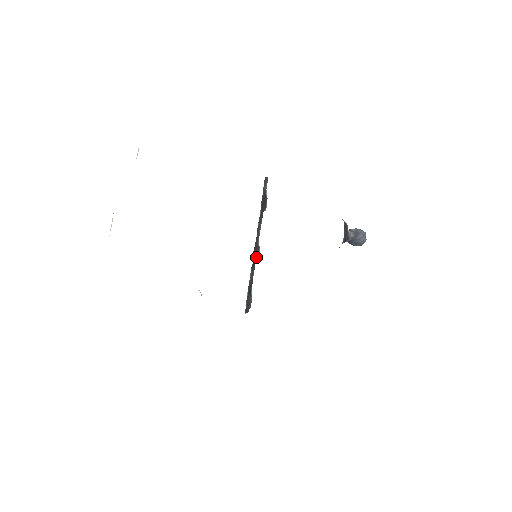
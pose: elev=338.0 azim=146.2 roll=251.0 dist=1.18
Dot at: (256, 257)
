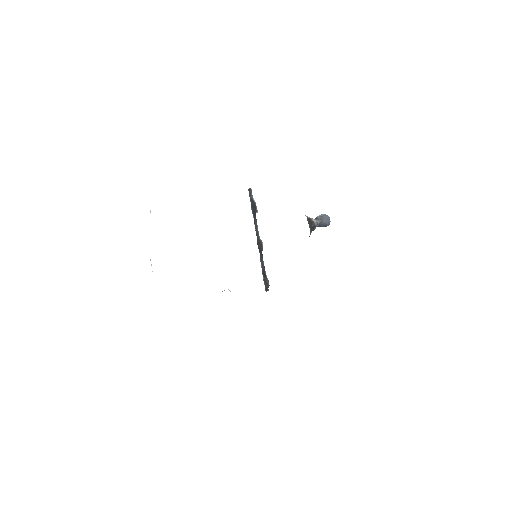
Dot at: (261, 249)
